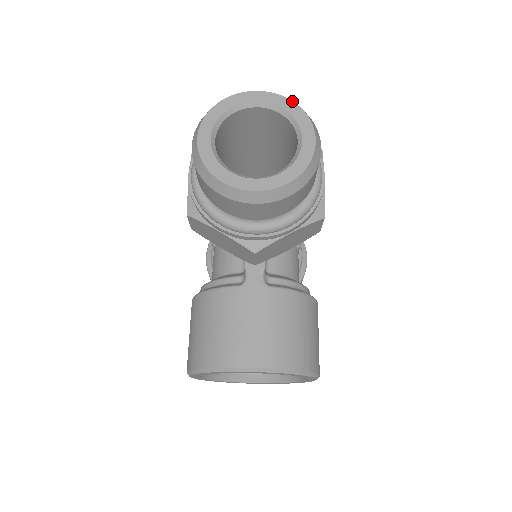
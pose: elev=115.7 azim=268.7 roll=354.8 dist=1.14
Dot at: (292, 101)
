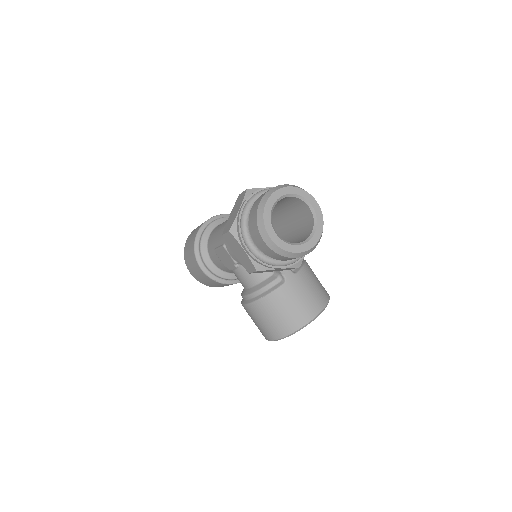
Dot at: (294, 187)
